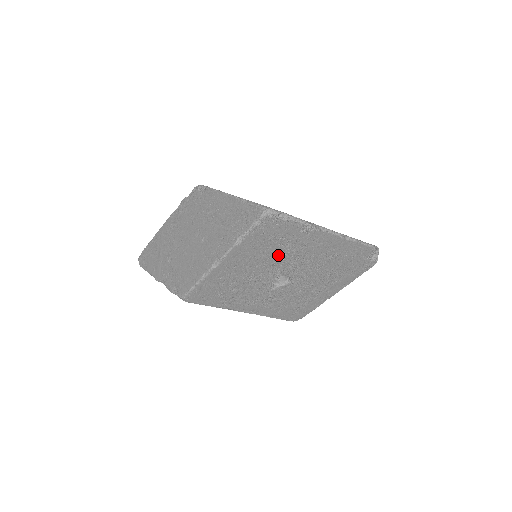
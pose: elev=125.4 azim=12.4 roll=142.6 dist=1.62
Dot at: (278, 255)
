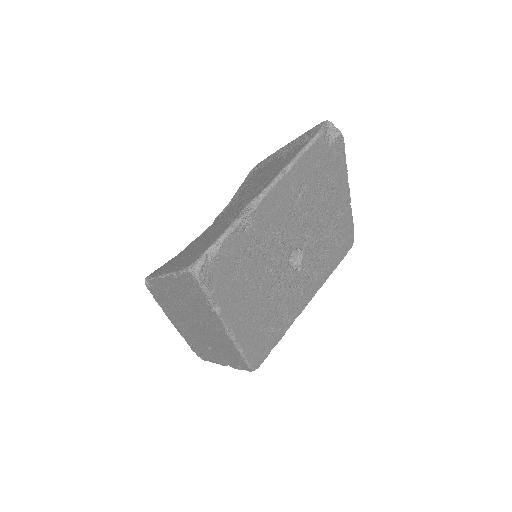
Dot at: (260, 262)
